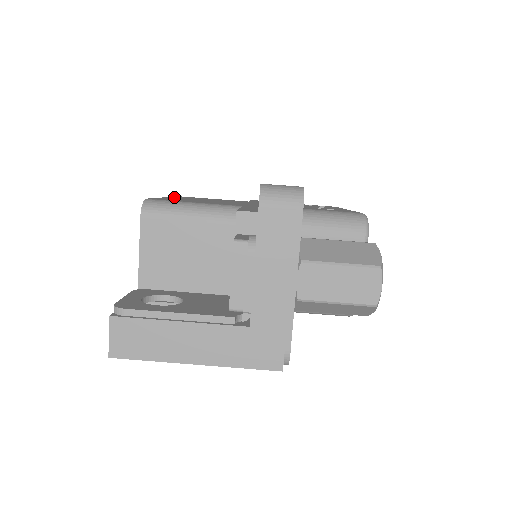
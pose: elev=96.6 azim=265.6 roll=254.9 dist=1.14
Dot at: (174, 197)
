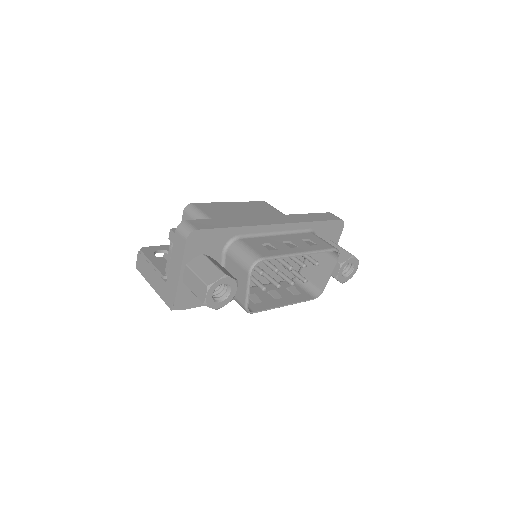
Dot at: (239, 203)
